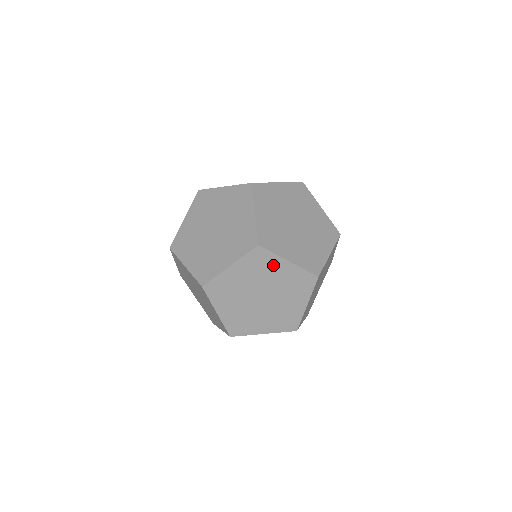
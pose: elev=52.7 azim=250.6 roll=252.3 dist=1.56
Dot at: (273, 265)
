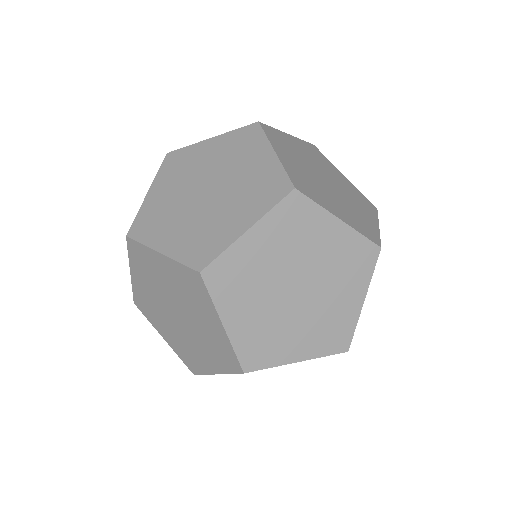
Dot at: (316, 227)
